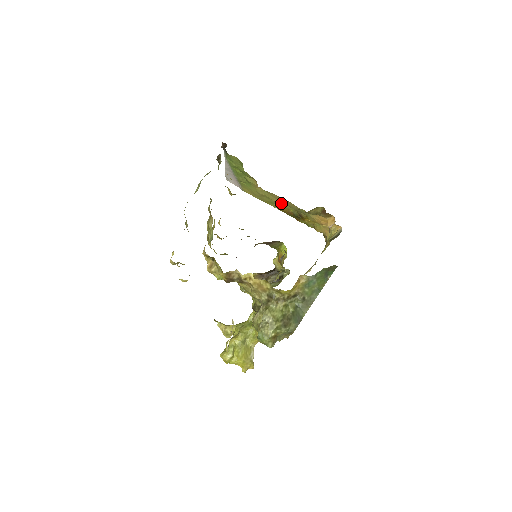
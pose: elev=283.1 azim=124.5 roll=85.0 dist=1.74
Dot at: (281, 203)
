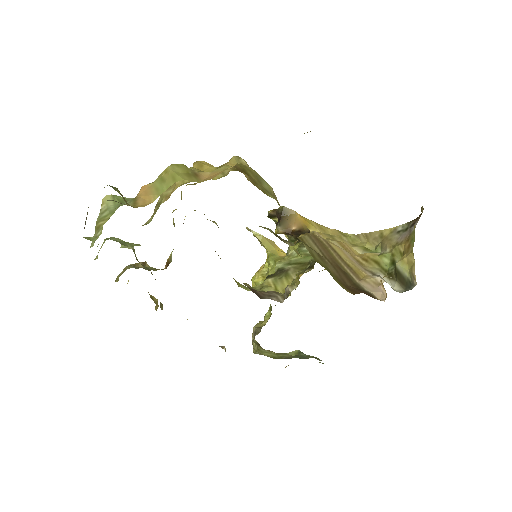
Dot at: occluded
